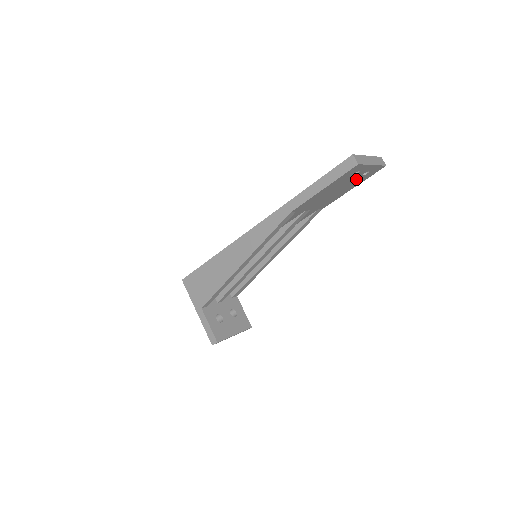
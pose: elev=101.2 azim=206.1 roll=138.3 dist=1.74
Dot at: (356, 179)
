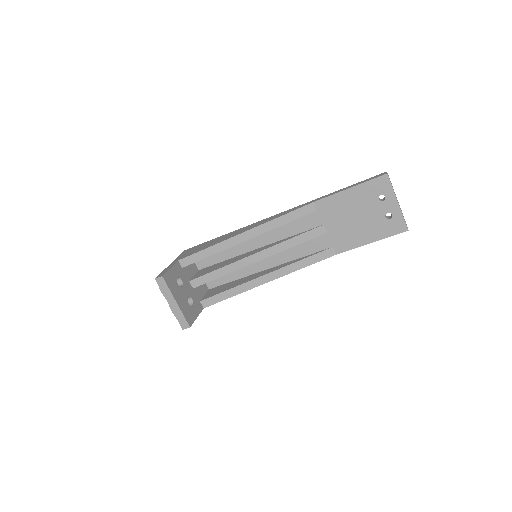
Dot at: (379, 218)
